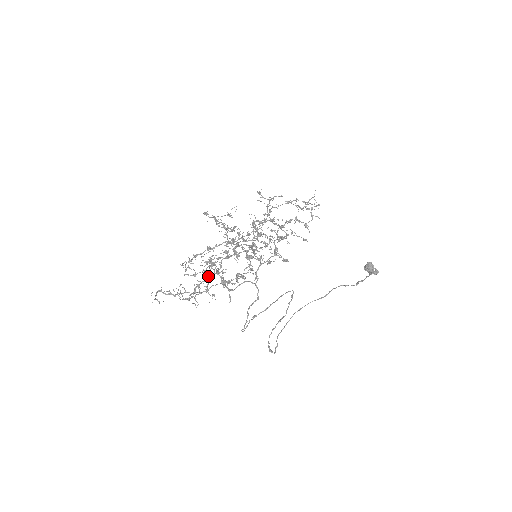
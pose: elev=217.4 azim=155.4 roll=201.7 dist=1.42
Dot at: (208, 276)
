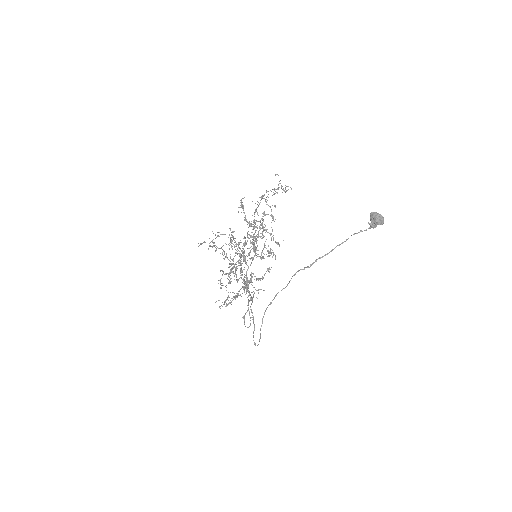
Dot at: (237, 282)
